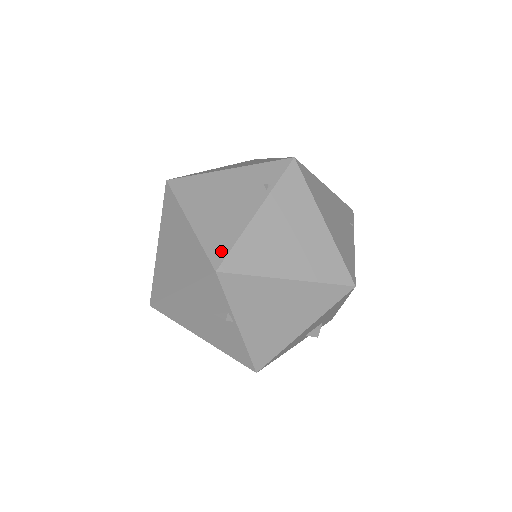
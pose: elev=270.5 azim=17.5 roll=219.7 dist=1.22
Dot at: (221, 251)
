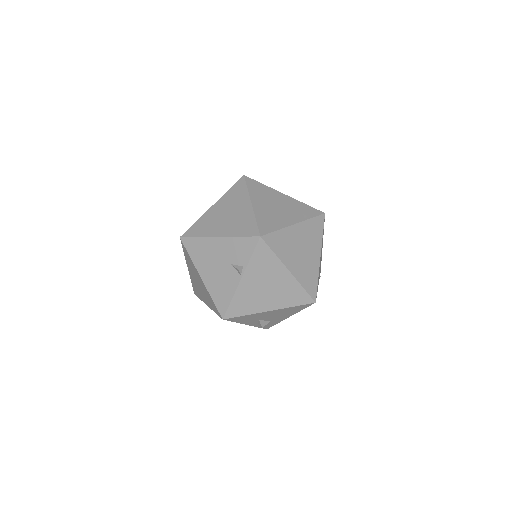
Dot at: (267, 229)
